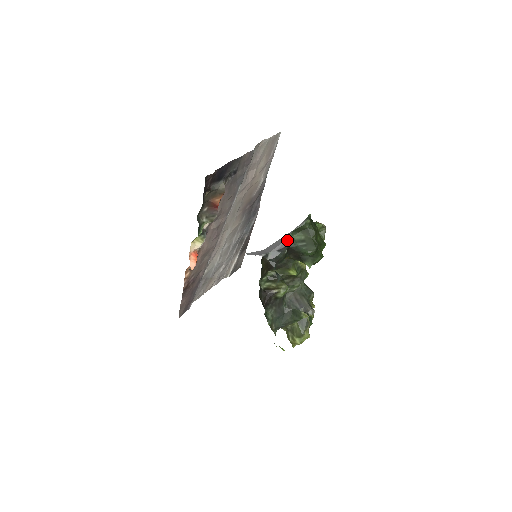
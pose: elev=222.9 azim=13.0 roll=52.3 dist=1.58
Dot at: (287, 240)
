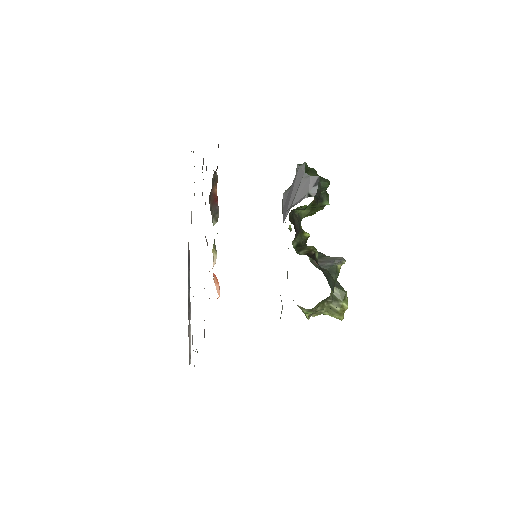
Dot at: (309, 179)
